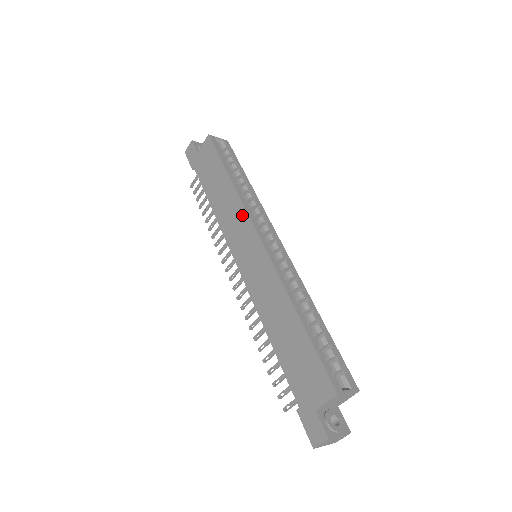
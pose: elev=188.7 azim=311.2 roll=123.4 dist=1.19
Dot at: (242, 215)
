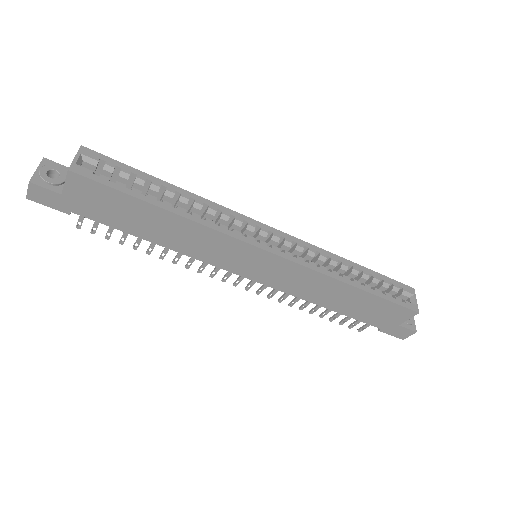
Dot at: (224, 241)
